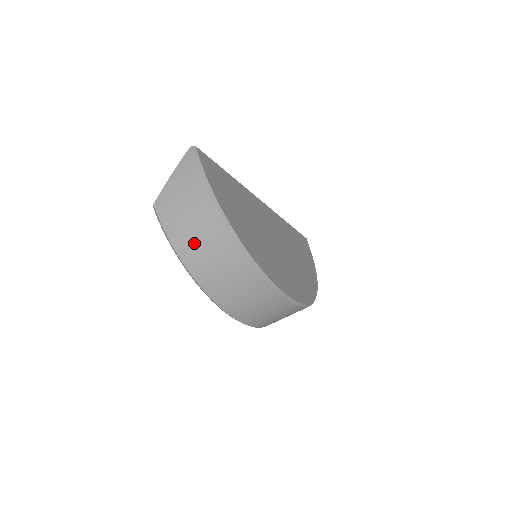
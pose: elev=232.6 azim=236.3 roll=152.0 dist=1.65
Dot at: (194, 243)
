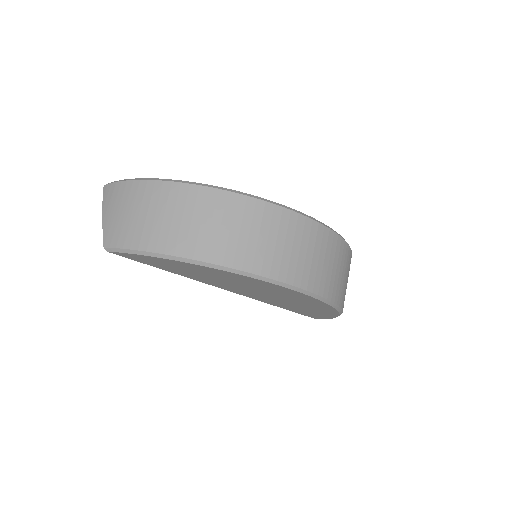
Dot at: (162, 226)
